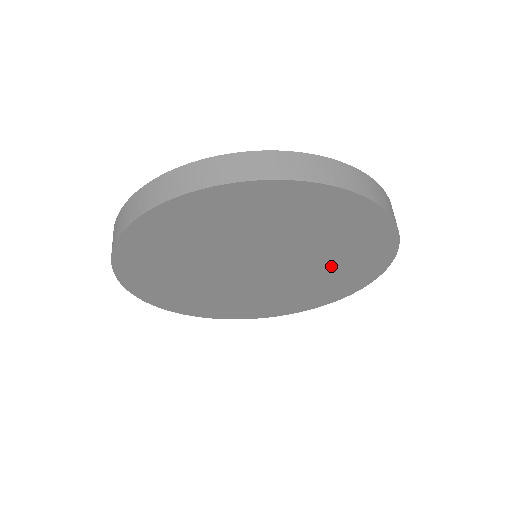
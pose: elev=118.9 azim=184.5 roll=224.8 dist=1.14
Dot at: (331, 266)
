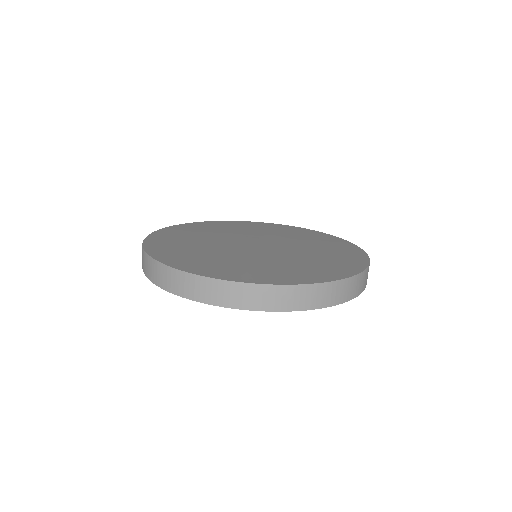
Dot at: occluded
